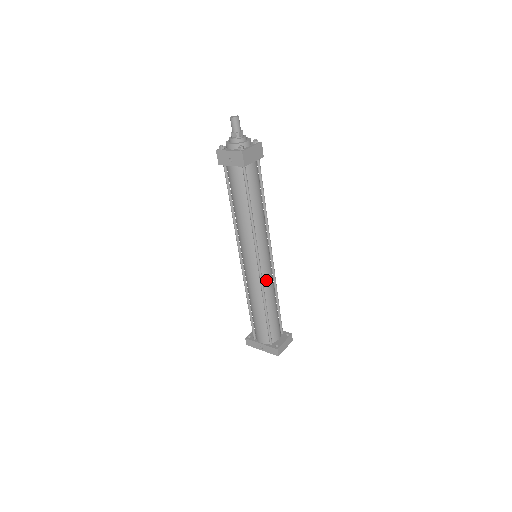
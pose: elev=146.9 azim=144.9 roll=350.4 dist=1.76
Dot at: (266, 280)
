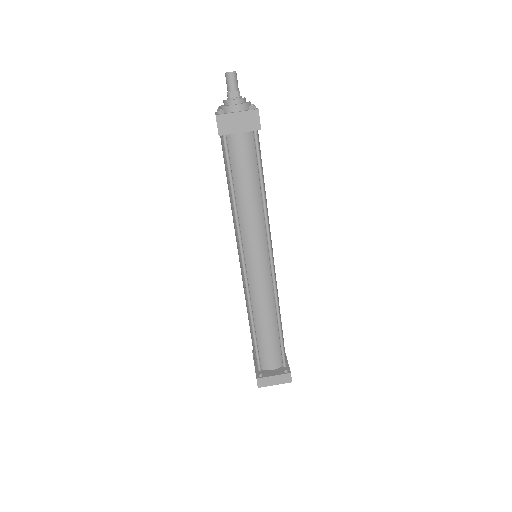
Dot at: (255, 289)
